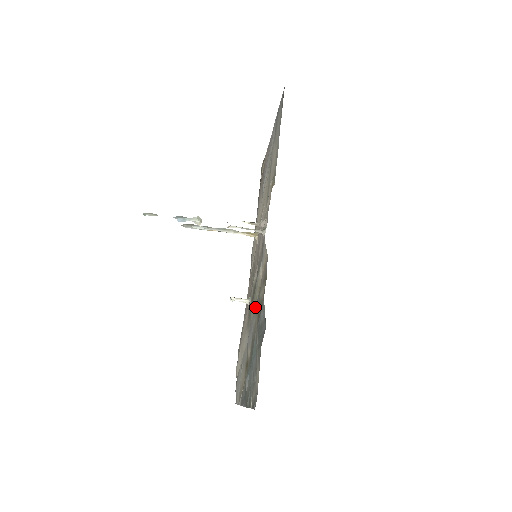
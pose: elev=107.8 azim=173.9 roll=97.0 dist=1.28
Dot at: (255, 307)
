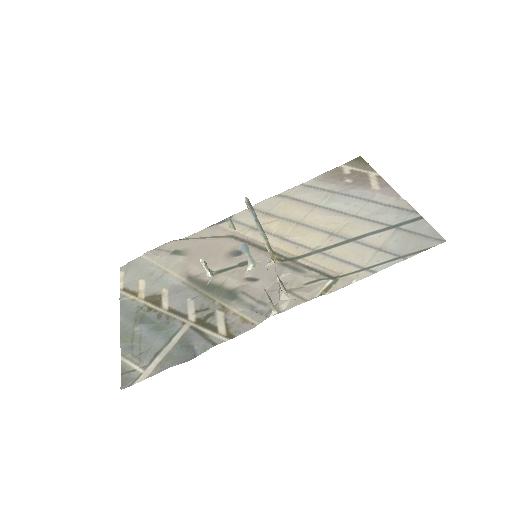
Dot at: (206, 299)
